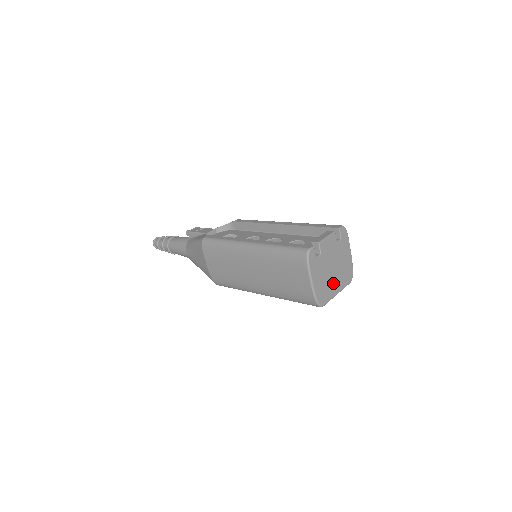
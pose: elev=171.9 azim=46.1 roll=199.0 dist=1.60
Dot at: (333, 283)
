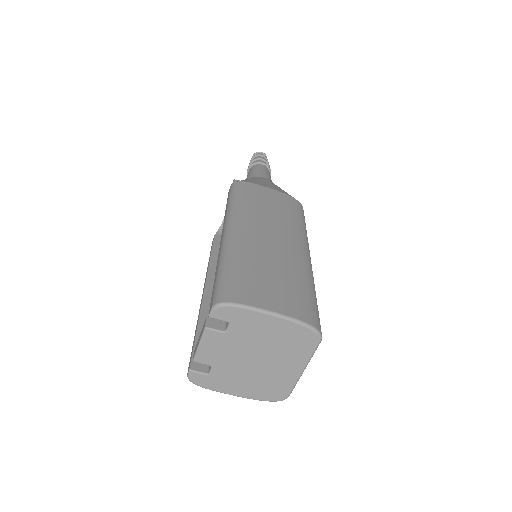
Dot at: (278, 369)
